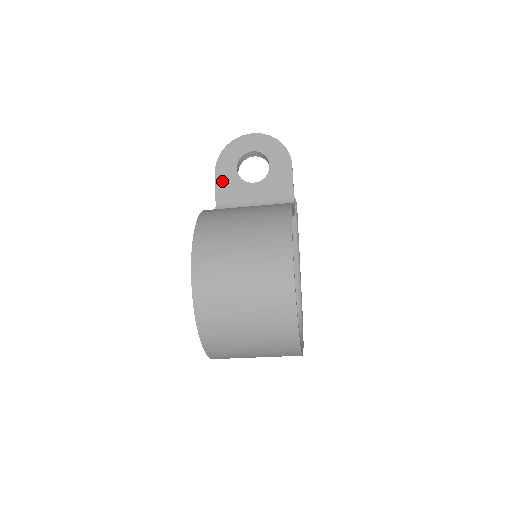
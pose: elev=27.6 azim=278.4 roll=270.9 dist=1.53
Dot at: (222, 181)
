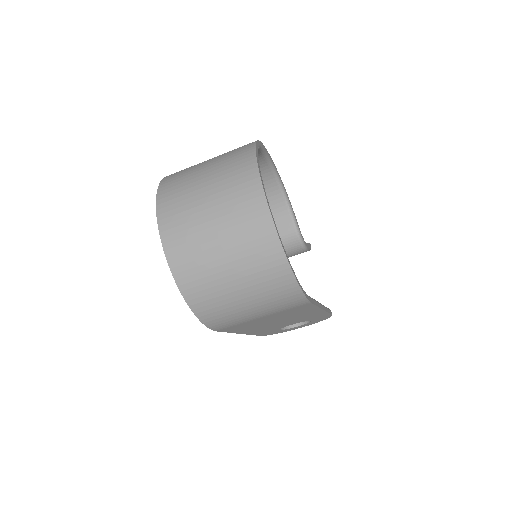
Dot at: occluded
